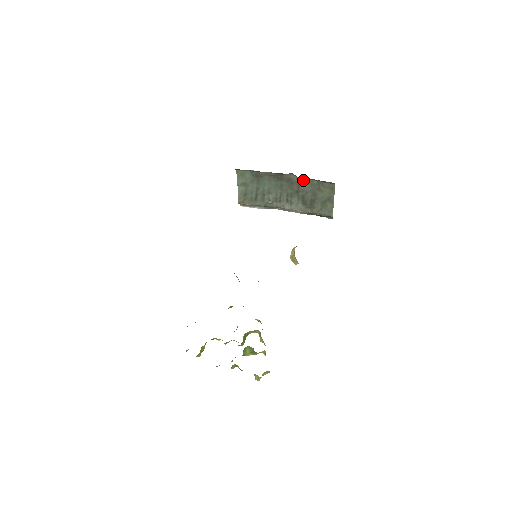
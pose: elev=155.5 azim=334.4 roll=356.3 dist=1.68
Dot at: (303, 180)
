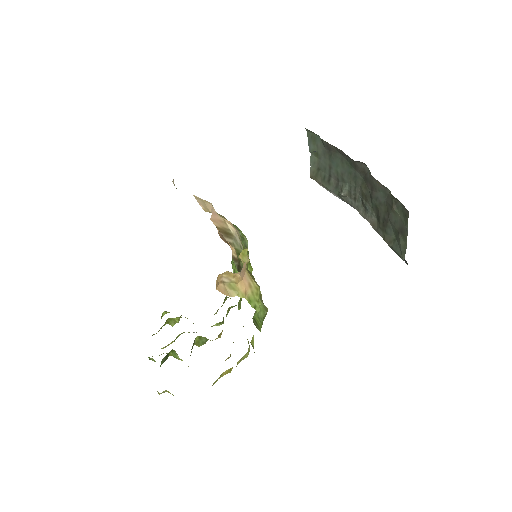
Dot at: (376, 181)
